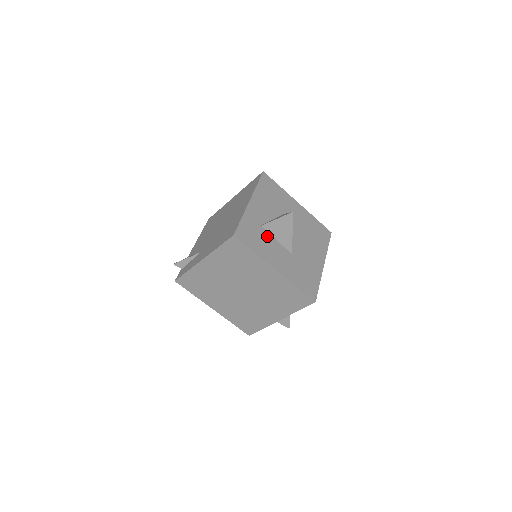
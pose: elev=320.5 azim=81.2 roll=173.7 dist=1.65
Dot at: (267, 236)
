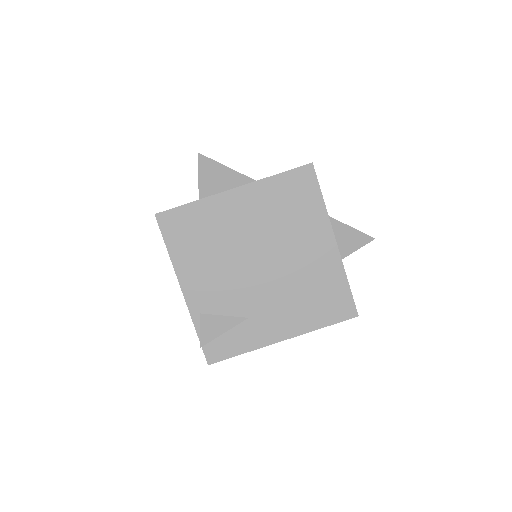
Dot at: occluded
